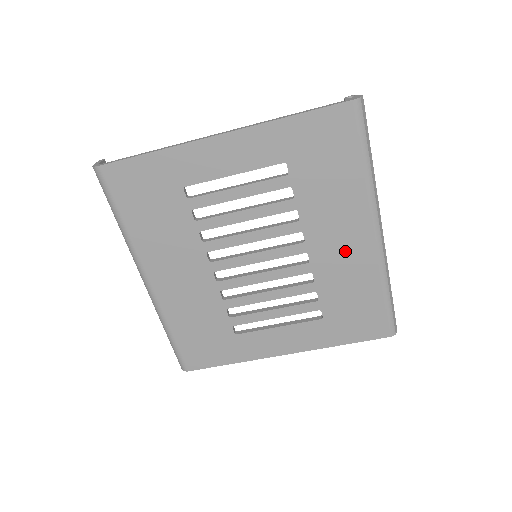
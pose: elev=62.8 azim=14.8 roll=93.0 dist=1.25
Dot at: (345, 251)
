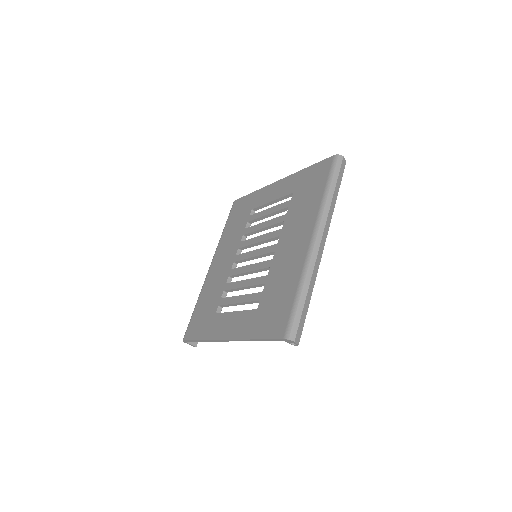
Dot at: (292, 251)
